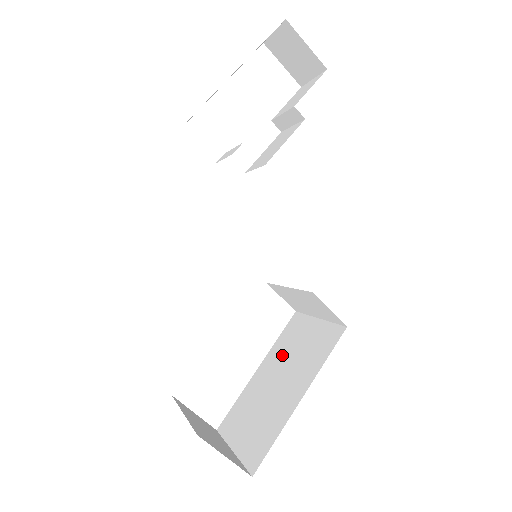
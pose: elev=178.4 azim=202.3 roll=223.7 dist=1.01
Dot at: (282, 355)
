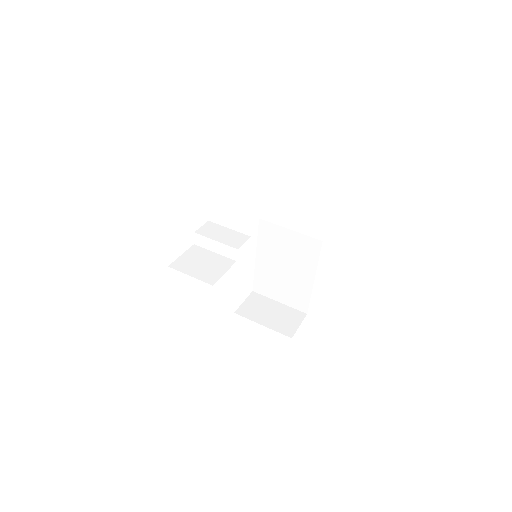
Dot at: (274, 252)
